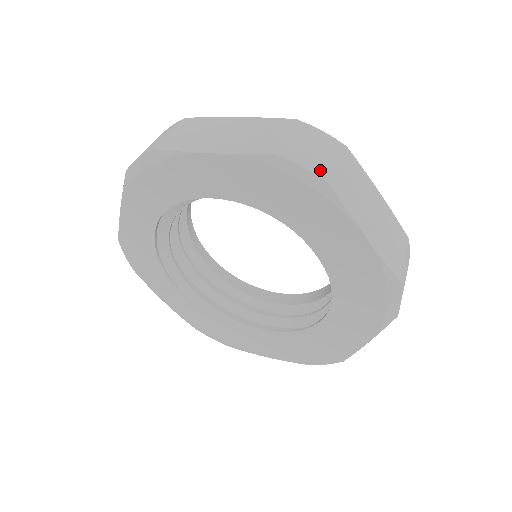
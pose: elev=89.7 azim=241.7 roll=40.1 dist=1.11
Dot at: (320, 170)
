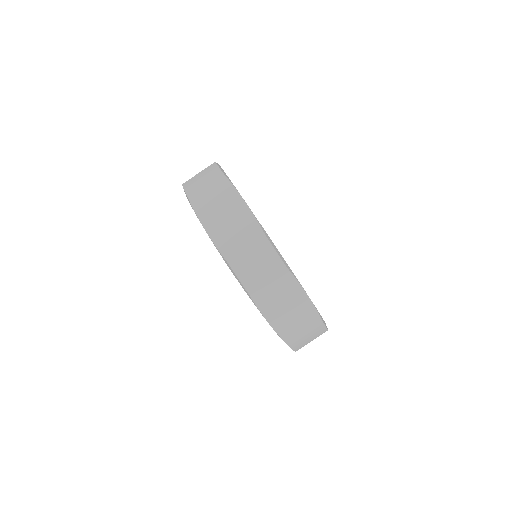
Dot at: (249, 283)
